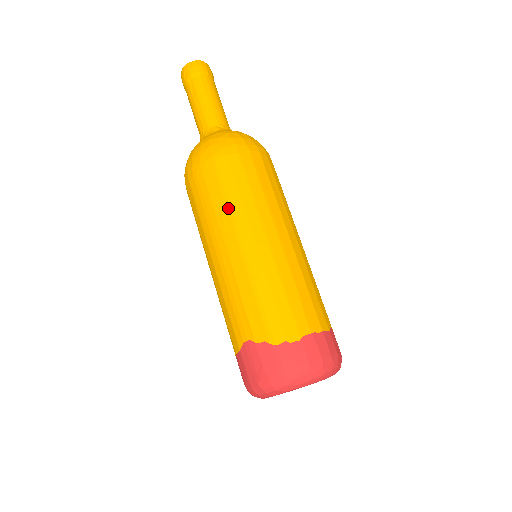
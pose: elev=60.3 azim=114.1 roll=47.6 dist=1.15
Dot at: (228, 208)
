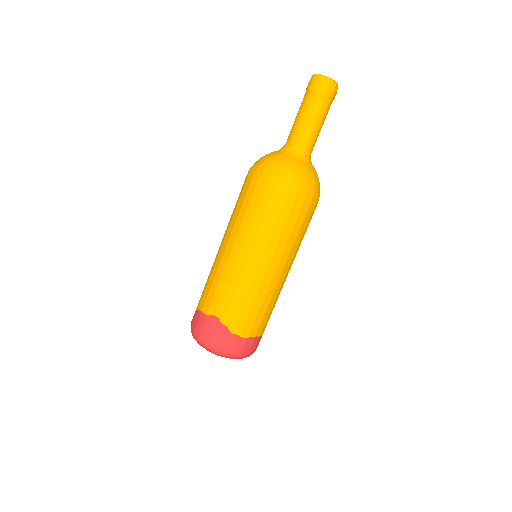
Dot at: (269, 235)
